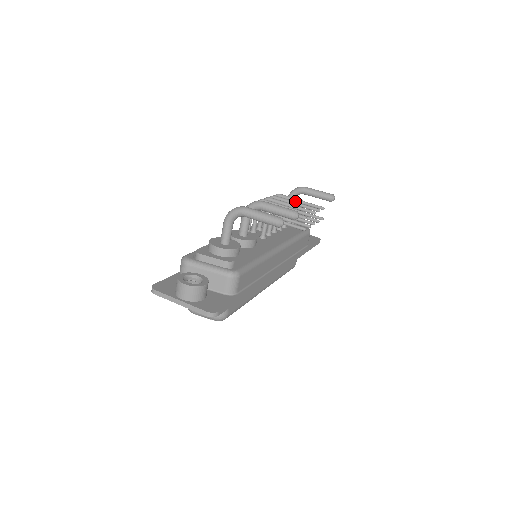
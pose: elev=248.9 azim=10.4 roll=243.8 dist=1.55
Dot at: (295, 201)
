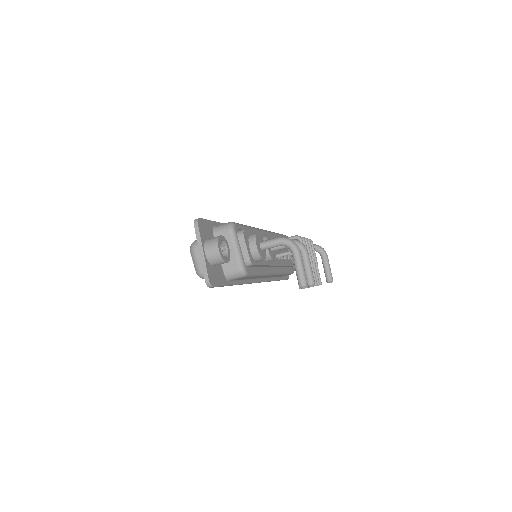
Dot at: occluded
